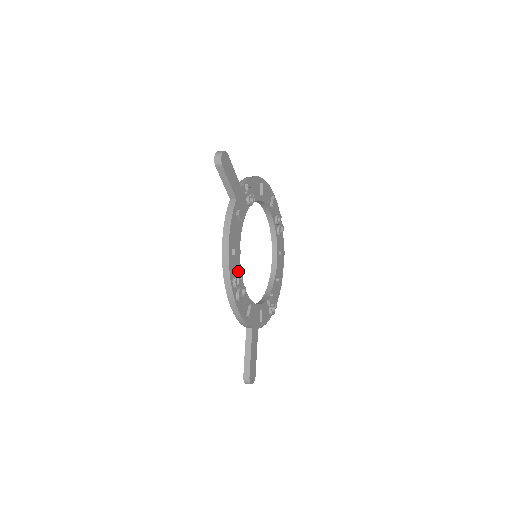
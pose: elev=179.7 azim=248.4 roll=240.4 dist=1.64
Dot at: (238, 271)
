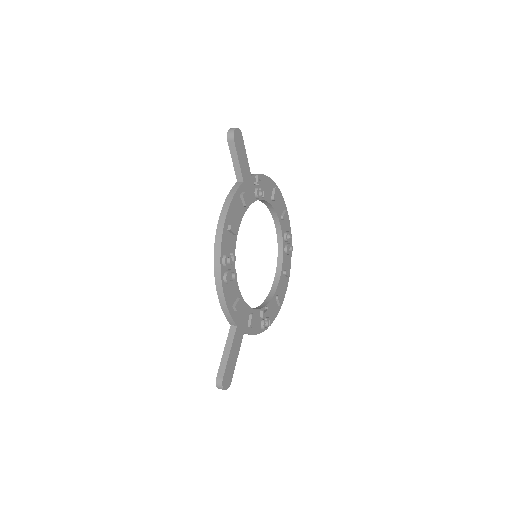
Dot at: (231, 252)
